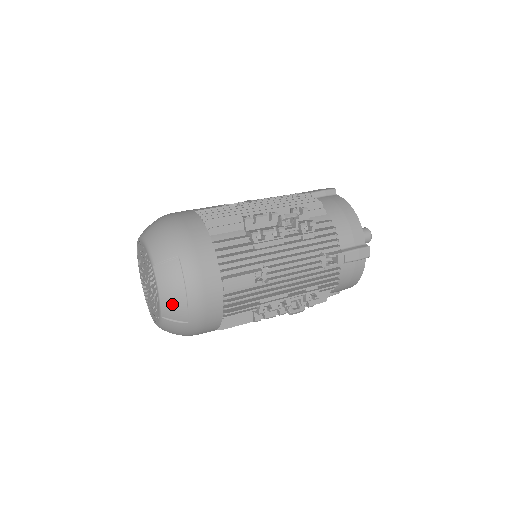
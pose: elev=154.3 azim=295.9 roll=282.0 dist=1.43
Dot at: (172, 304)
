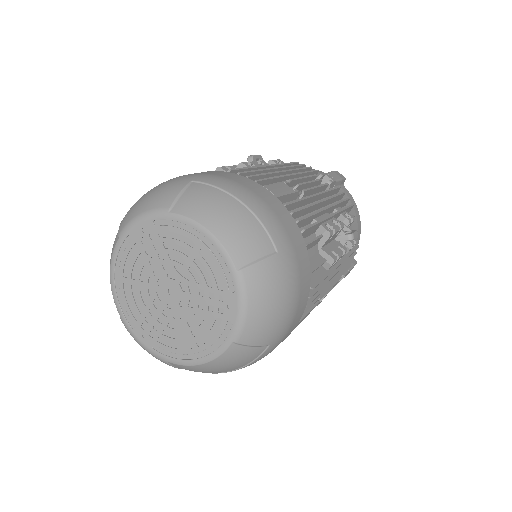
Dot at: (237, 229)
